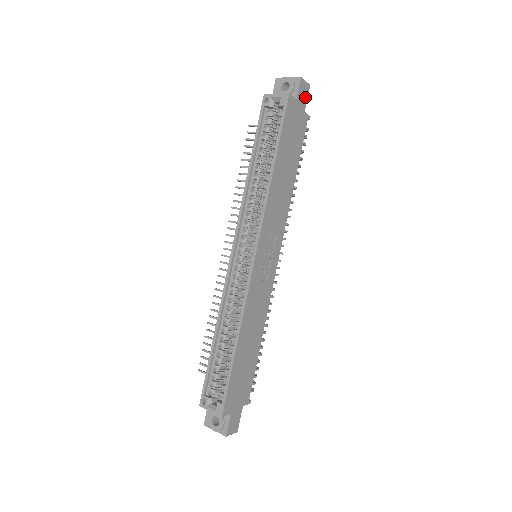
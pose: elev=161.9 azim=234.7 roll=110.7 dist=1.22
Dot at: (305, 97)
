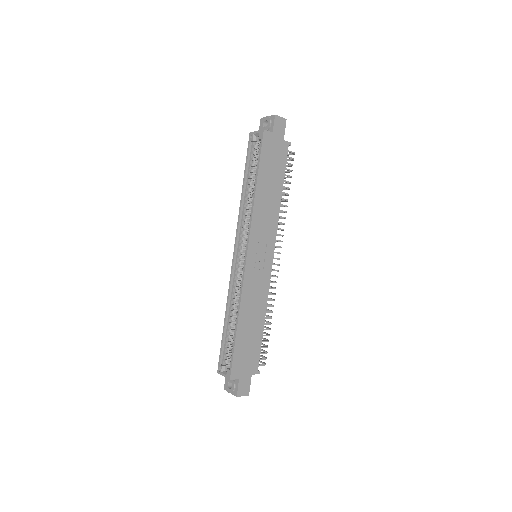
Dot at: (282, 129)
